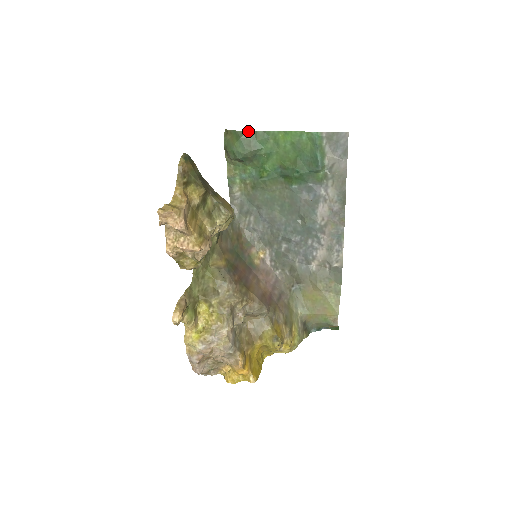
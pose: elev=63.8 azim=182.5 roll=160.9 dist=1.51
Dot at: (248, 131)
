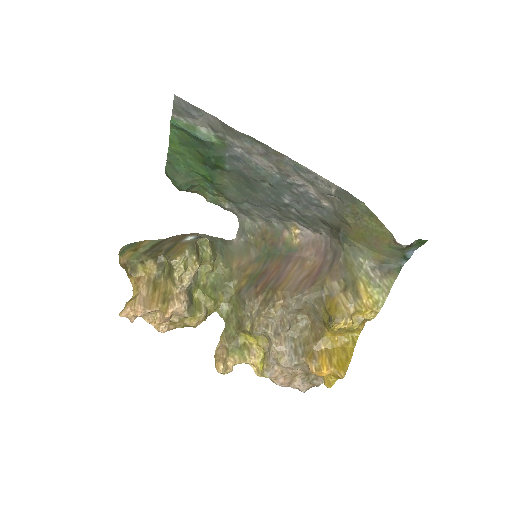
Dot at: (166, 166)
